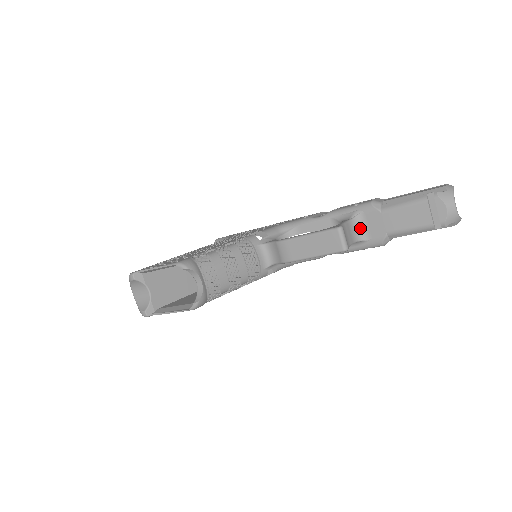
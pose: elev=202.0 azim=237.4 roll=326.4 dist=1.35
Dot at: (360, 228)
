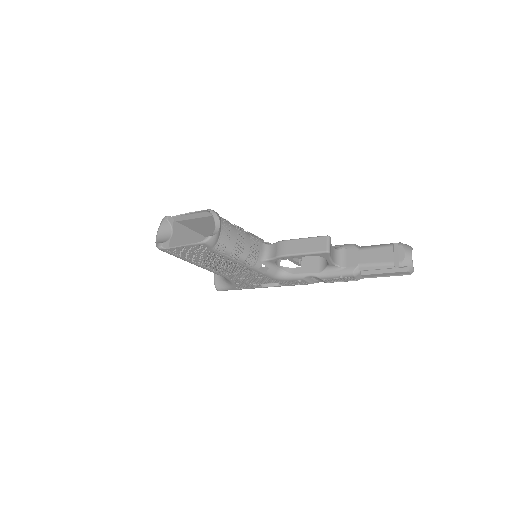
Dot at: (340, 258)
